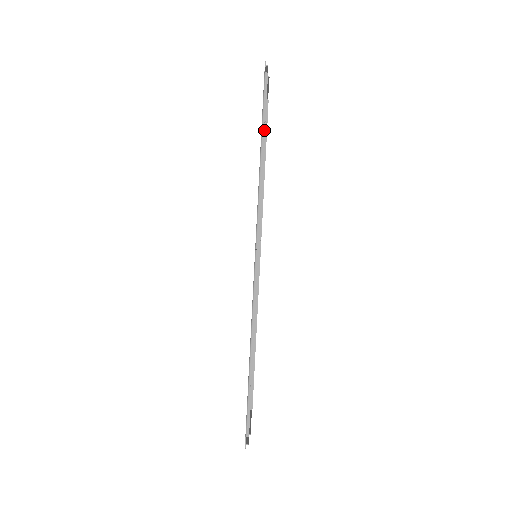
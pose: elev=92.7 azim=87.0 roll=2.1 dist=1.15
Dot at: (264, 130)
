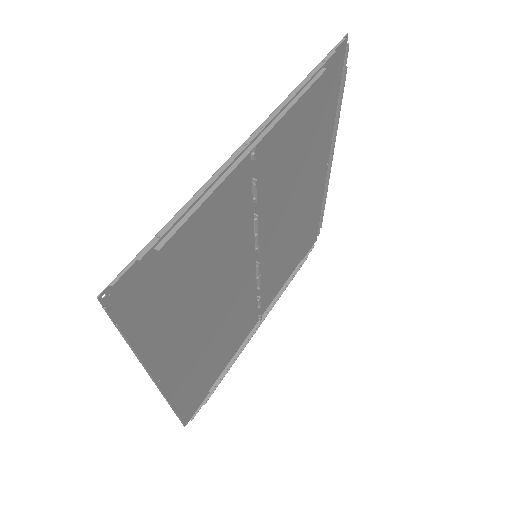
Dot at: (319, 65)
